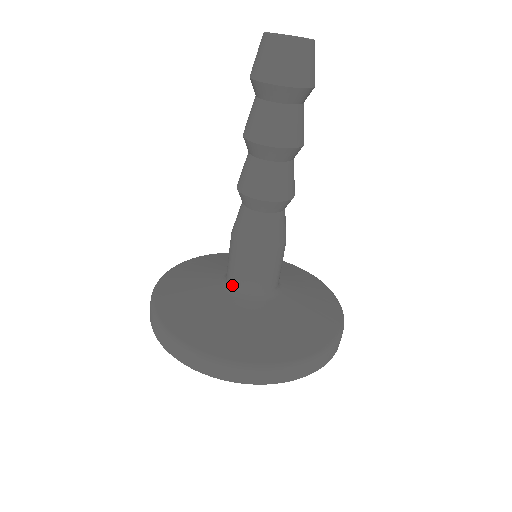
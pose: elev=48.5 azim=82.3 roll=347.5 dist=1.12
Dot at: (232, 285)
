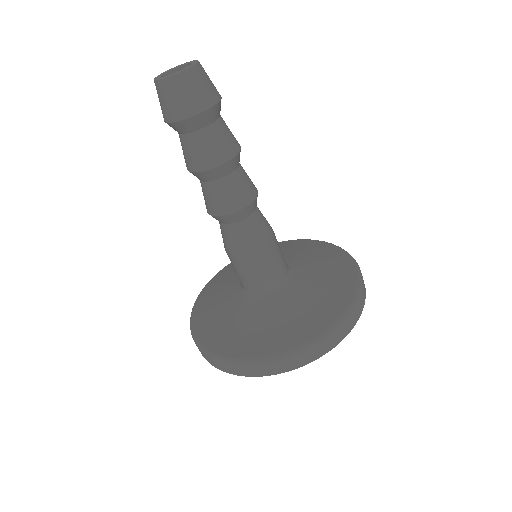
Dot at: (248, 290)
